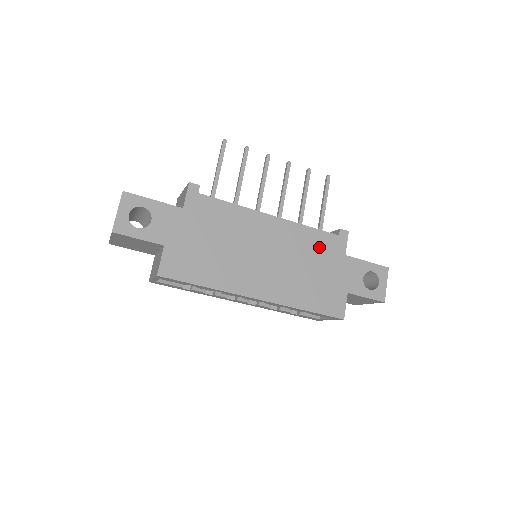
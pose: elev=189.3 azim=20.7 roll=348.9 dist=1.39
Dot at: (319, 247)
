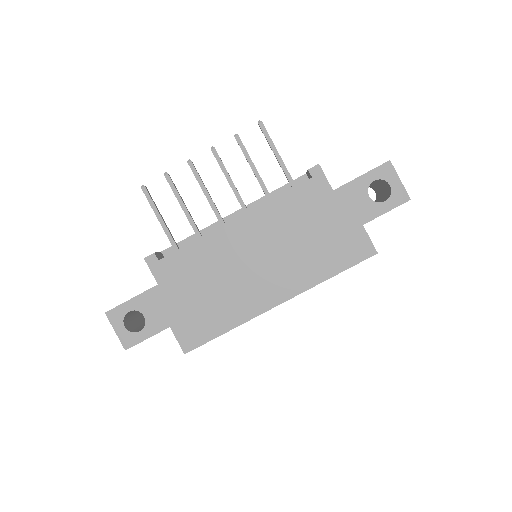
Dot at: (300, 207)
